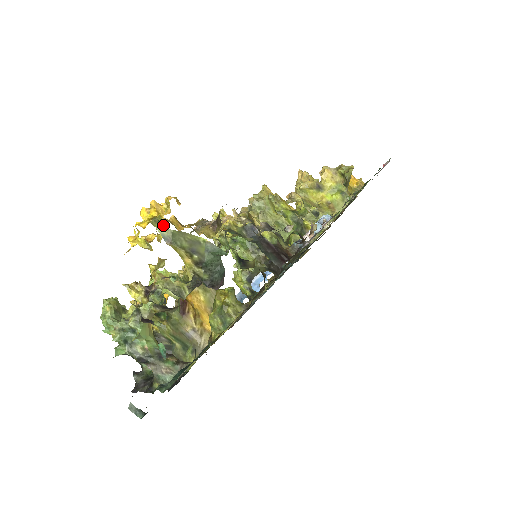
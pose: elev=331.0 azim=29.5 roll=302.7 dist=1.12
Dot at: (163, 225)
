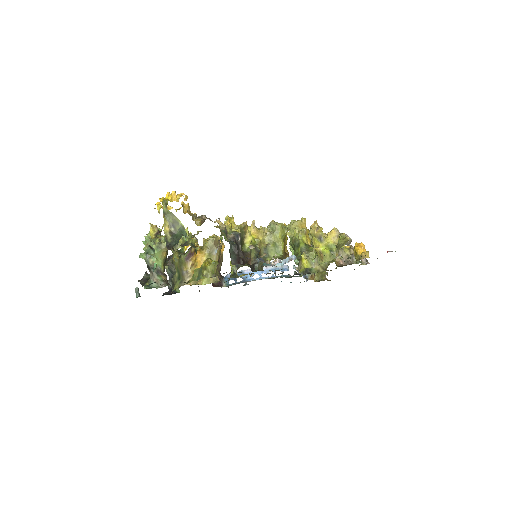
Dot at: (166, 205)
